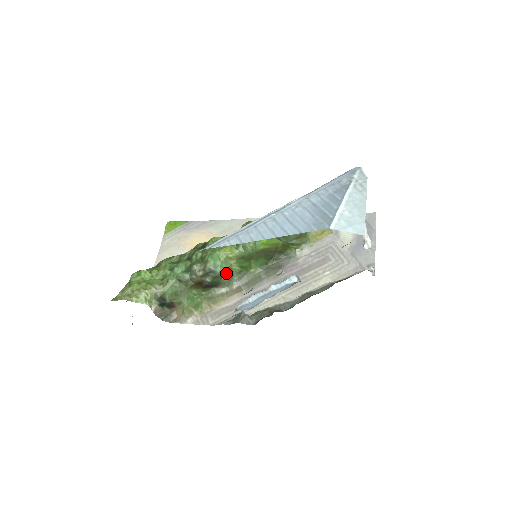
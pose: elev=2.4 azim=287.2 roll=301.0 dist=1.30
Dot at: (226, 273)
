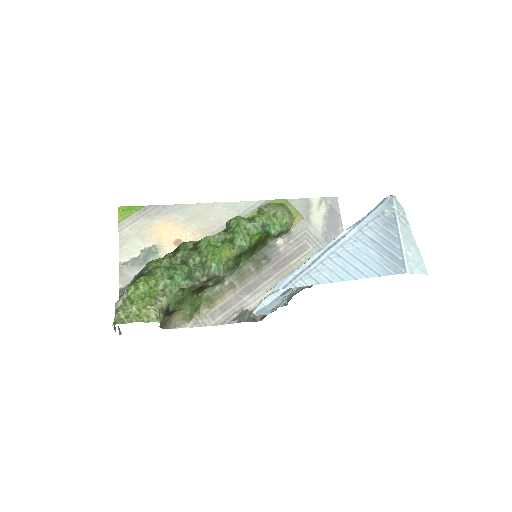
Dot at: (225, 274)
